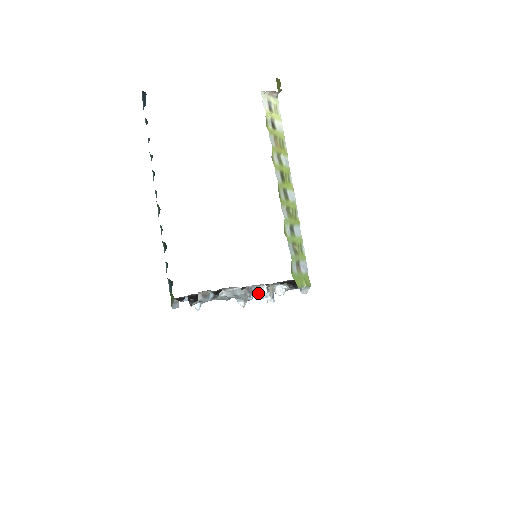
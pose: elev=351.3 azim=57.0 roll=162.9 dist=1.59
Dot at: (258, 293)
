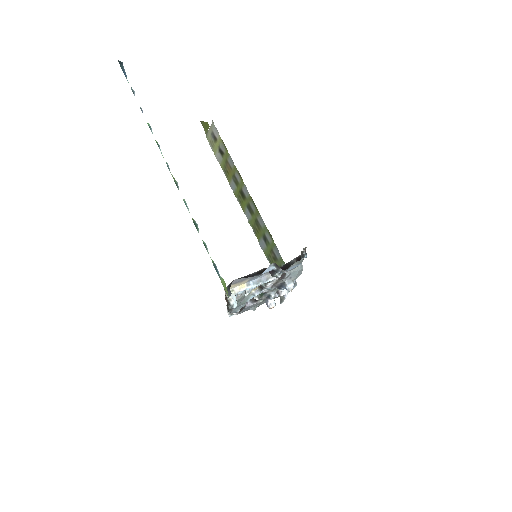
Dot at: occluded
